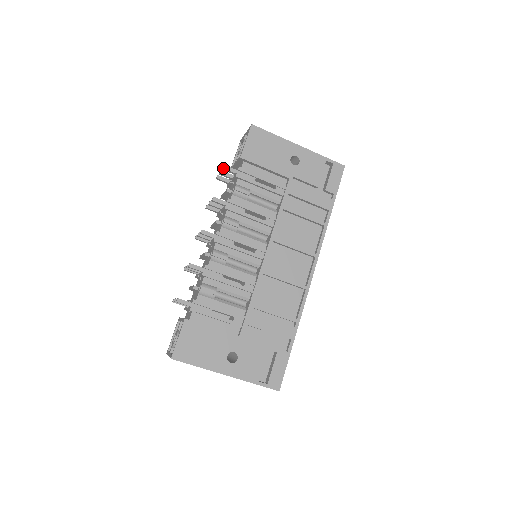
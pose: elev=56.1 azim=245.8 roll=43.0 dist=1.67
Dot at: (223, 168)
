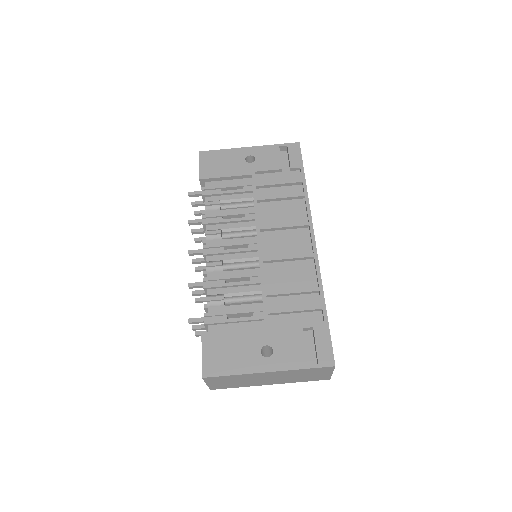
Dot at: (188, 195)
